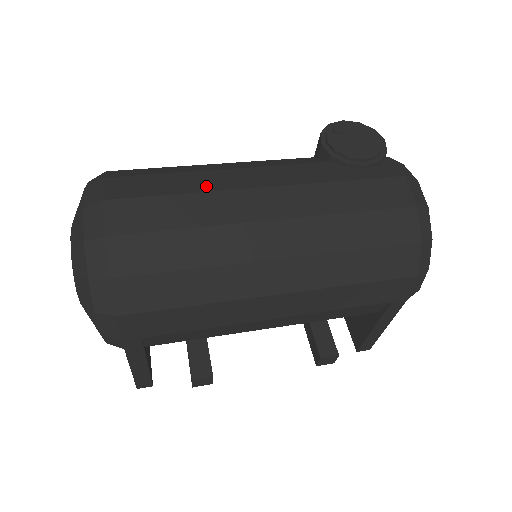
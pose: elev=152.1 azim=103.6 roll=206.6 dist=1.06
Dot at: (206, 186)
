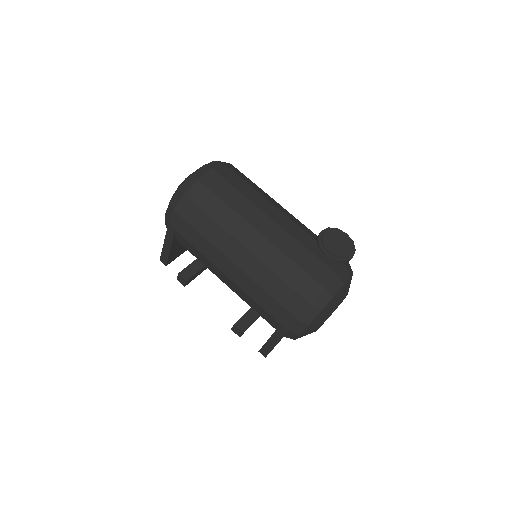
Dot at: (252, 198)
